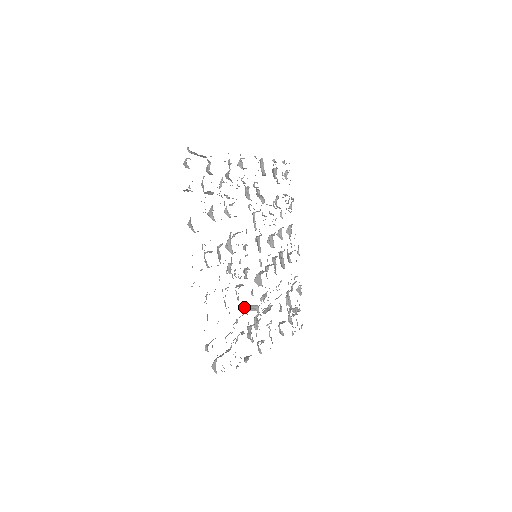
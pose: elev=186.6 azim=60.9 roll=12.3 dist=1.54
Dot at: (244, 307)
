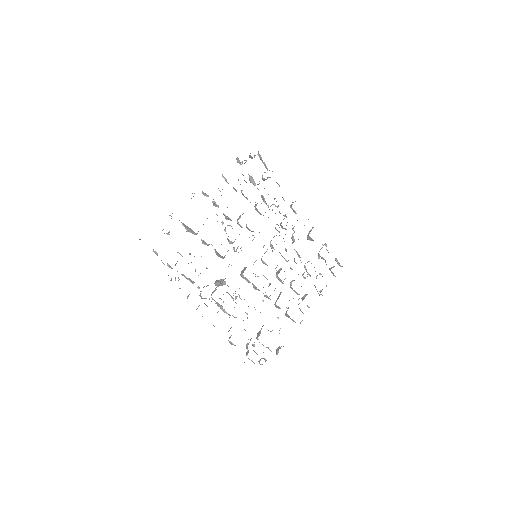
Dot at: (218, 280)
